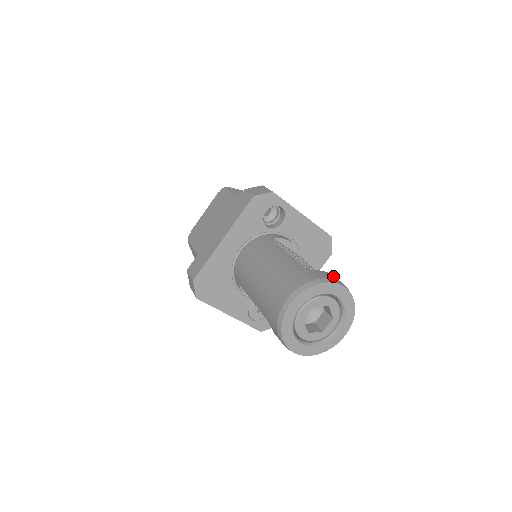
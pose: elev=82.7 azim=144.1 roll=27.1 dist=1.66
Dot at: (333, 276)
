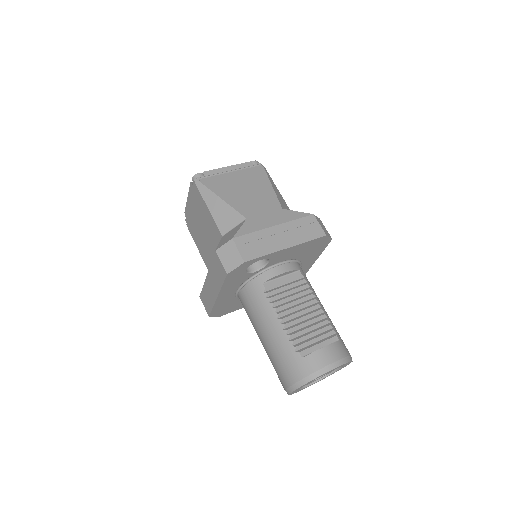
Dot at: (324, 355)
